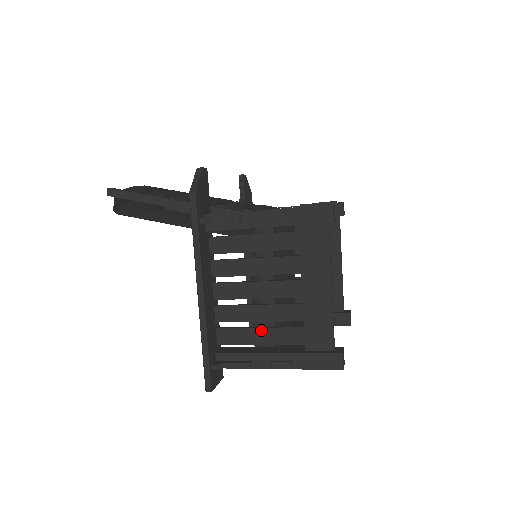
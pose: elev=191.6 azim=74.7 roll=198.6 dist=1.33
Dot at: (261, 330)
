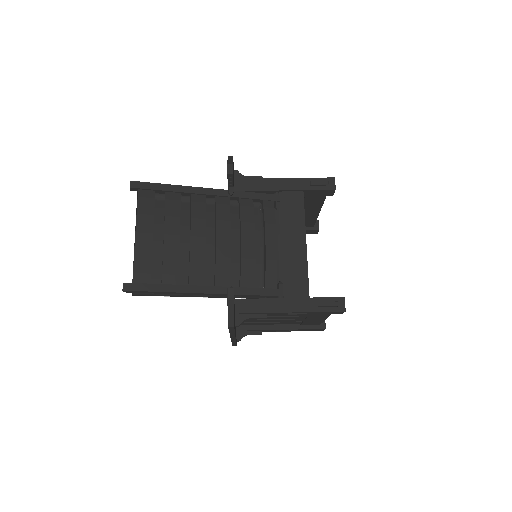
Dot at: (271, 323)
